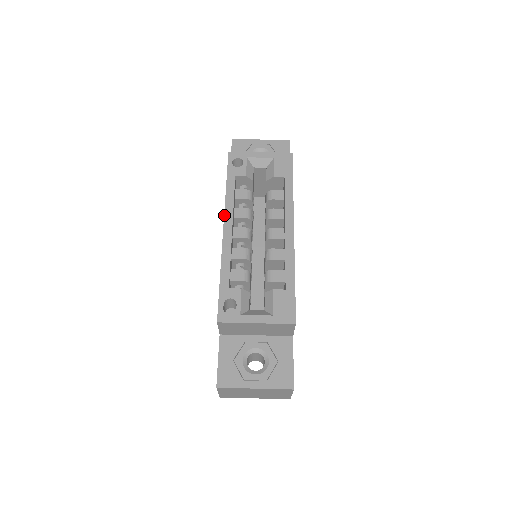
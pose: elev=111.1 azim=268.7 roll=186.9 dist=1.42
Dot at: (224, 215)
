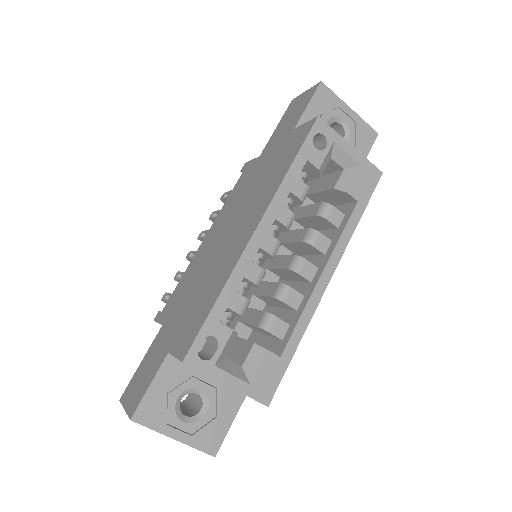
Dot at: (266, 211)
